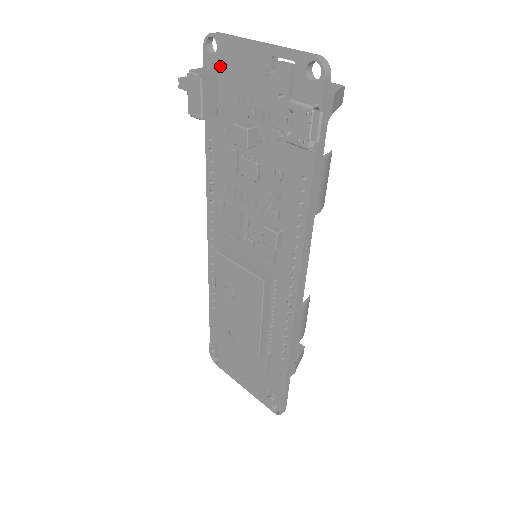
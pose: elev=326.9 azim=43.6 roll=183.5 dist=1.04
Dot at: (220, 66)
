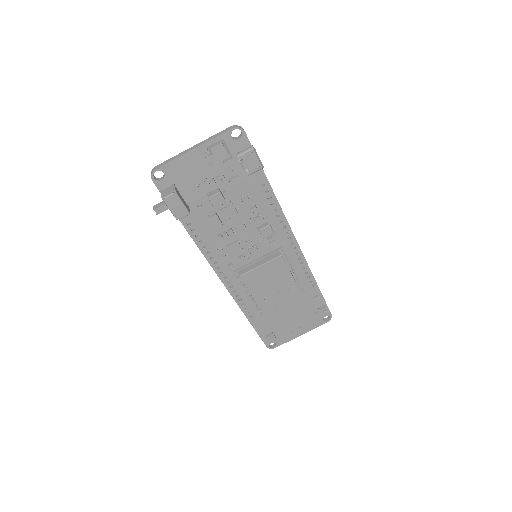
Dot at: (172, 181)
